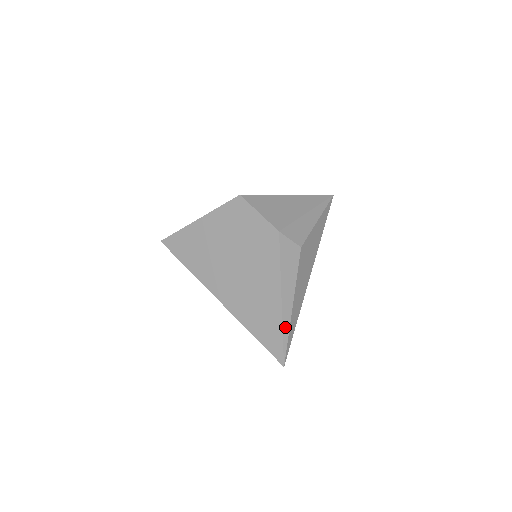
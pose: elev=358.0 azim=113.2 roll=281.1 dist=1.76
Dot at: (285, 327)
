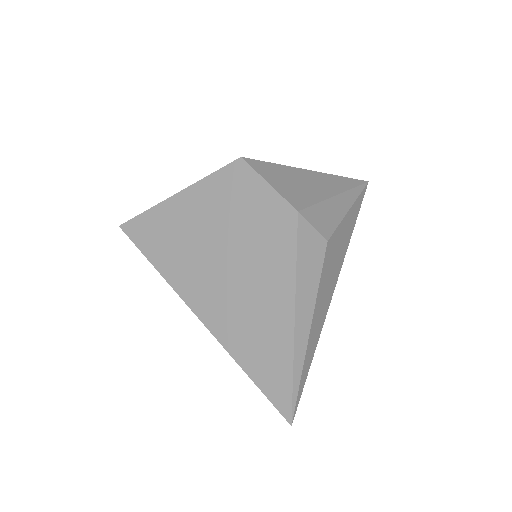
Dot at: (297, 362)
